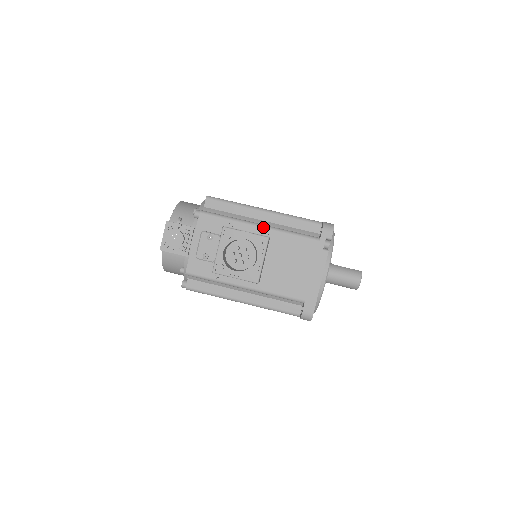
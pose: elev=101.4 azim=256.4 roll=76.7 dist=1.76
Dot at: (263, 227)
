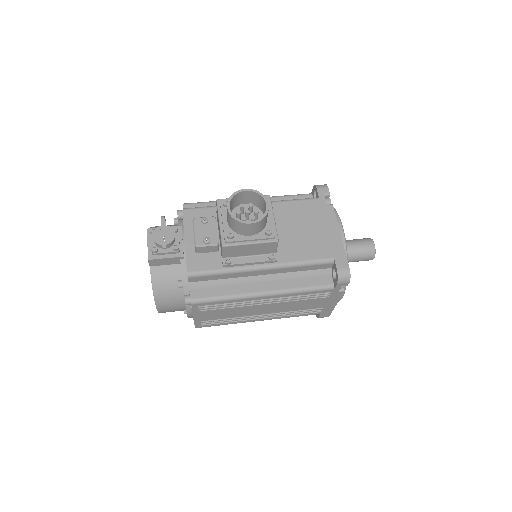
Dot at: occluded
